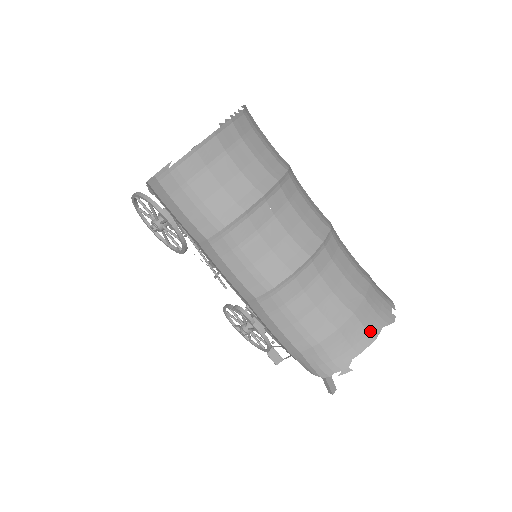
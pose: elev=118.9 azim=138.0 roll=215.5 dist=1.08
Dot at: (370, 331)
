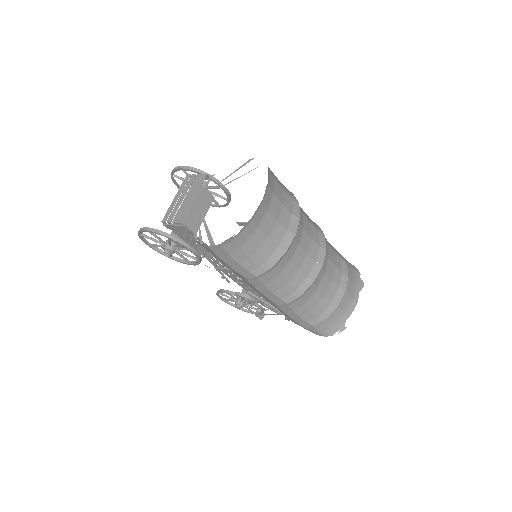
Dot at: (354, 298)
